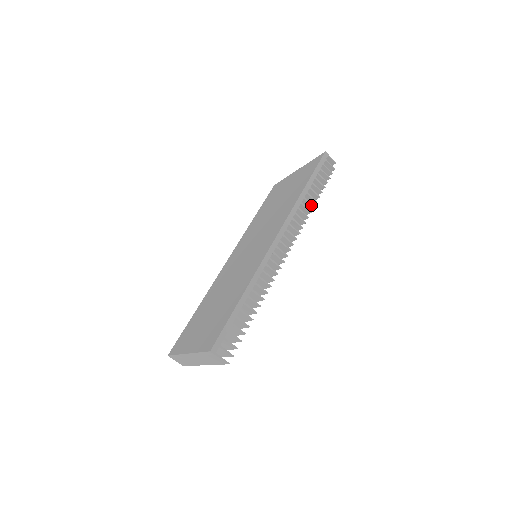
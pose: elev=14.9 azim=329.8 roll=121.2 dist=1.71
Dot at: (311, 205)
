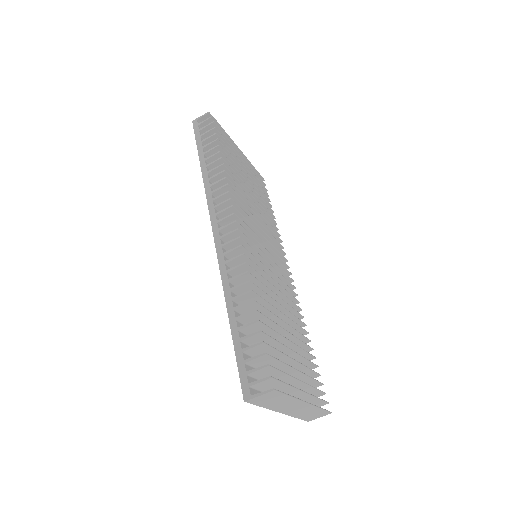
Dot at: (219, 167)
